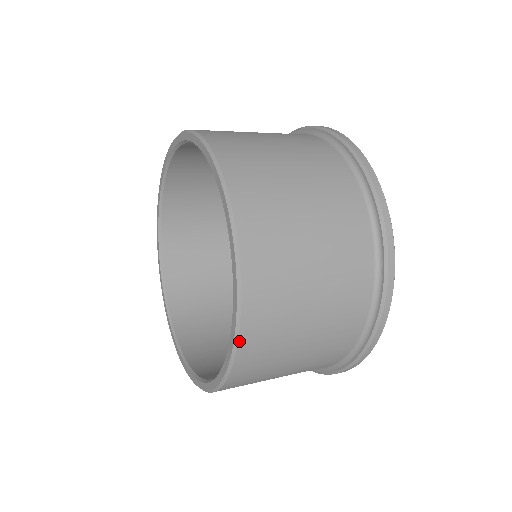
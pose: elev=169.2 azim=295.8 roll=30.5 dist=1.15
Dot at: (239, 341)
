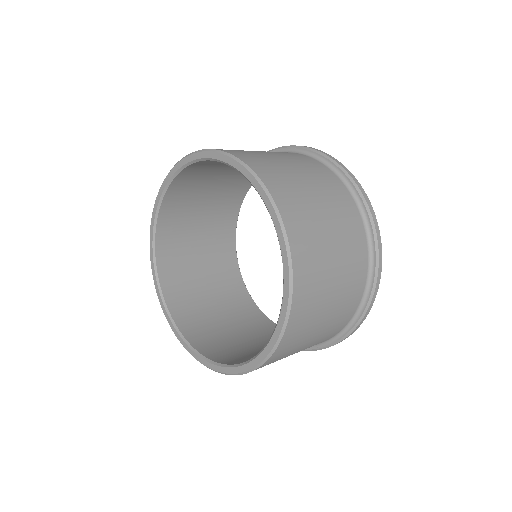
Dot at: (288, 238)
